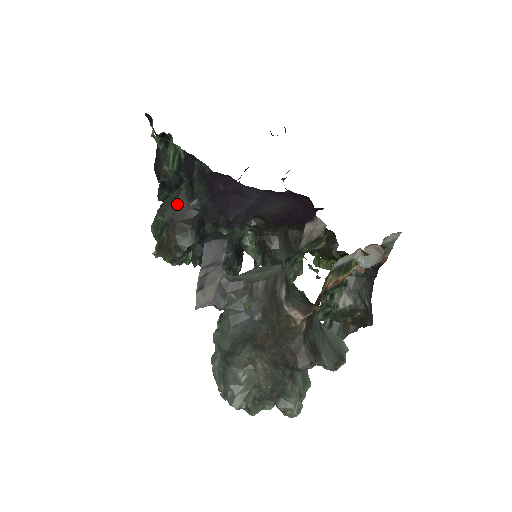
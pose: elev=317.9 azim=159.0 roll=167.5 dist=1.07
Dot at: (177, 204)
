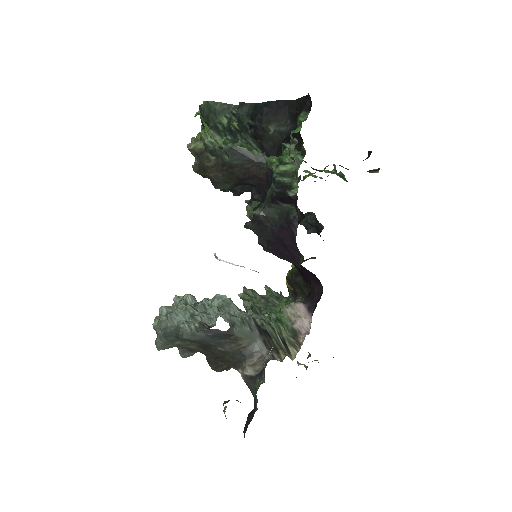
Dot at: (248, 165)
